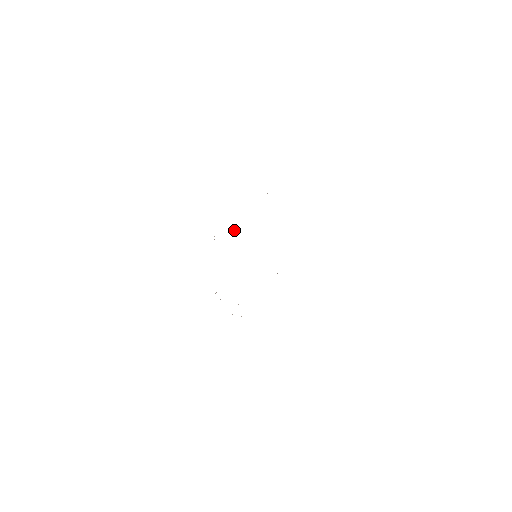
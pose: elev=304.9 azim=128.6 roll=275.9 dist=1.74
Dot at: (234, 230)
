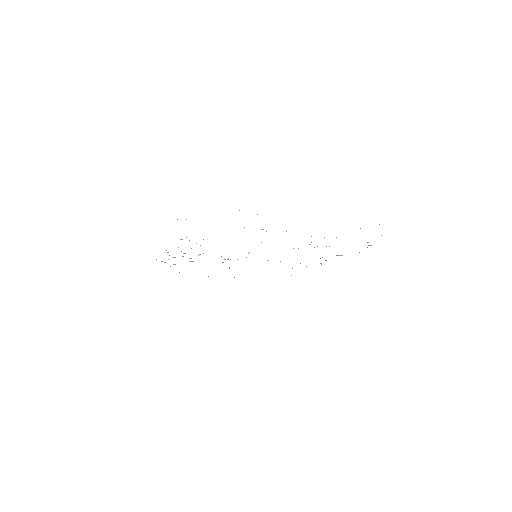
Dot at: (262, 229)
